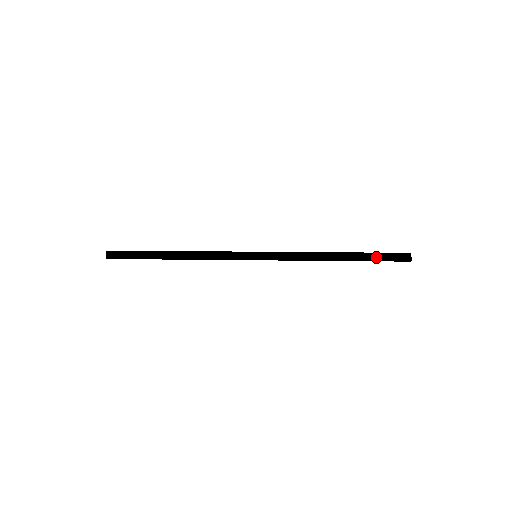
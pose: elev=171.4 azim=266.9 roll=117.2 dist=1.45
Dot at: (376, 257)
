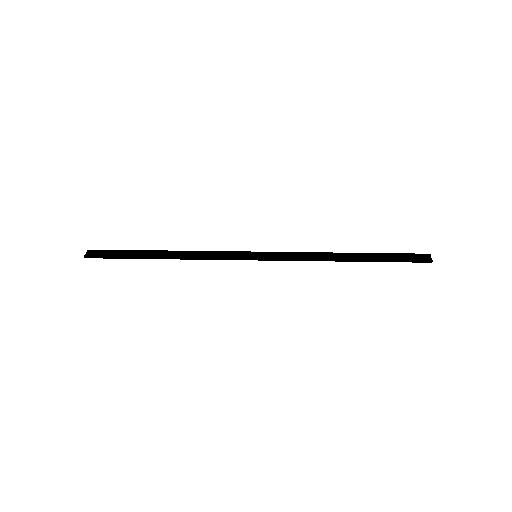
Dot at: (392, 258)
